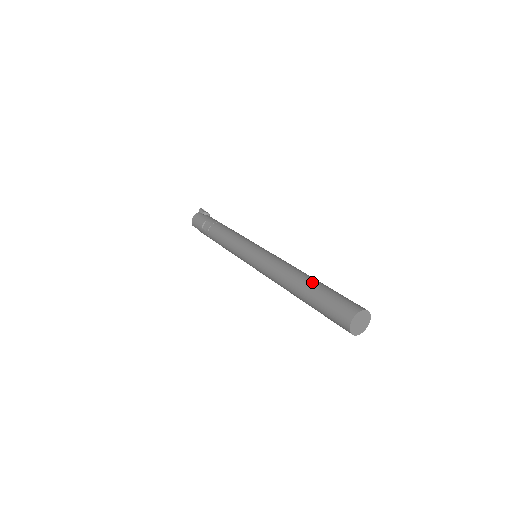
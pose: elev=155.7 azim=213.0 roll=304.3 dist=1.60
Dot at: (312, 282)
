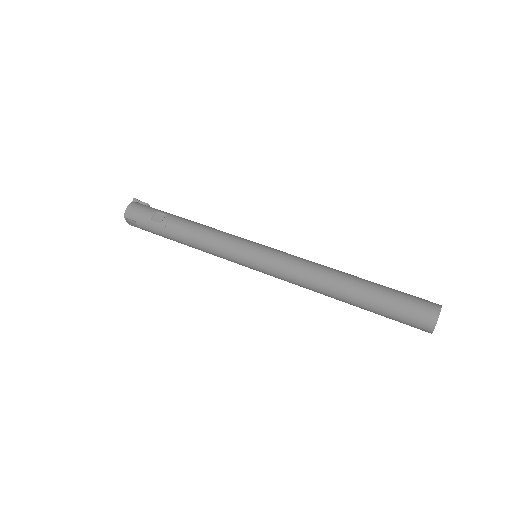
Dot at: (366, 280)
